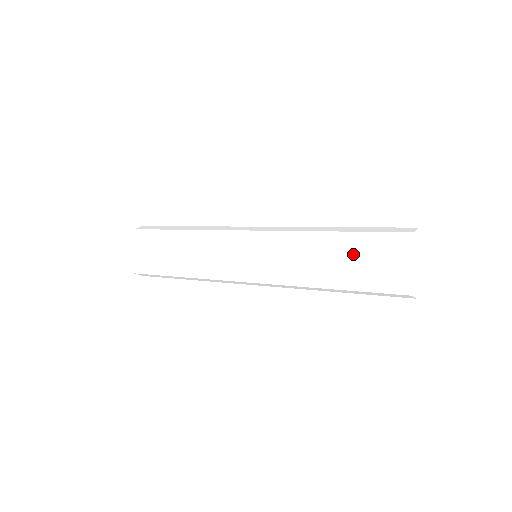
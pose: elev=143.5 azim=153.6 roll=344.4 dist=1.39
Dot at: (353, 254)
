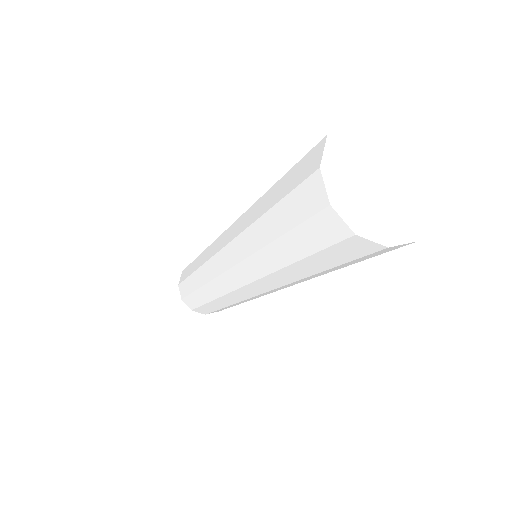
Dot at: occluded
